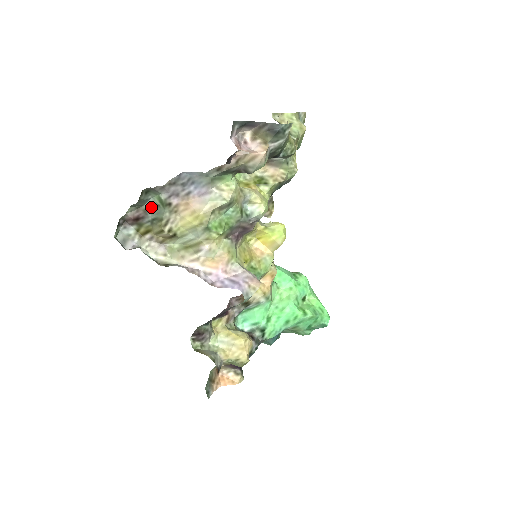
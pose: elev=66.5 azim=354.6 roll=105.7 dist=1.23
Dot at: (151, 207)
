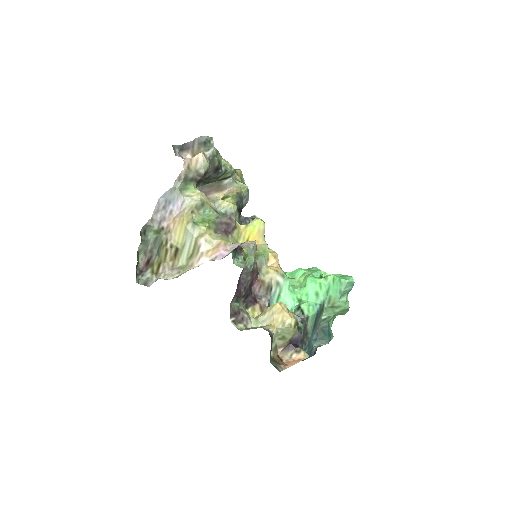
Dot at: (153, 245)
